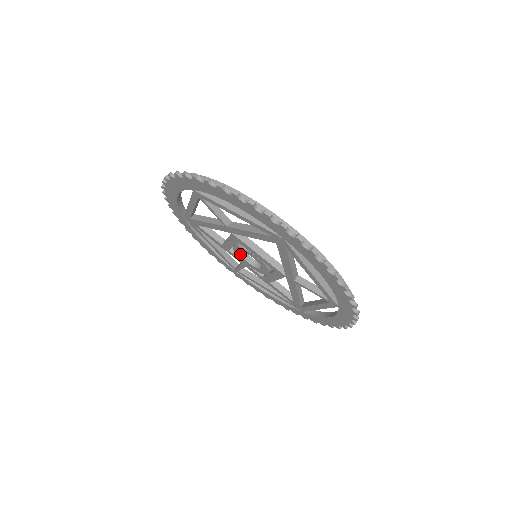
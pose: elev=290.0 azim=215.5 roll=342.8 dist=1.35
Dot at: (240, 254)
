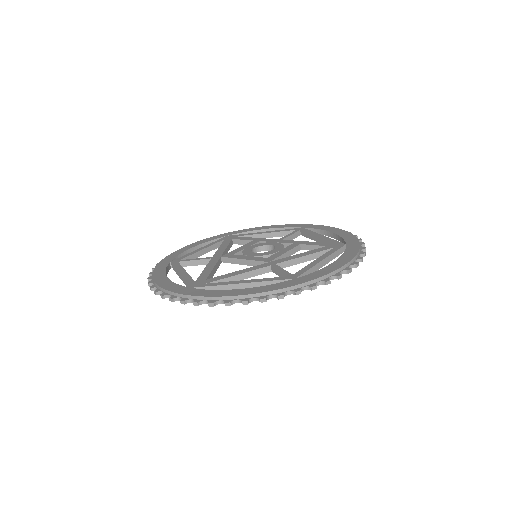
Dot at: occluded
